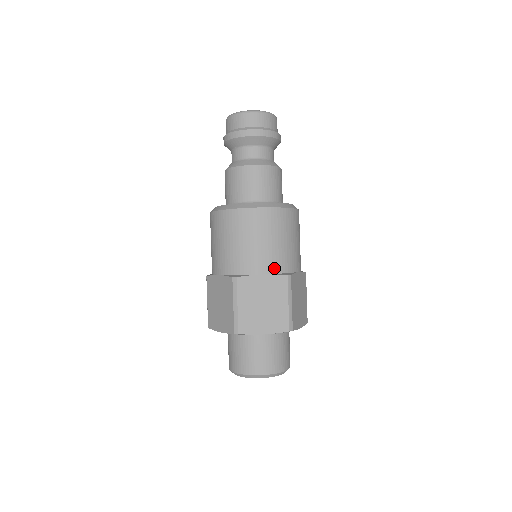
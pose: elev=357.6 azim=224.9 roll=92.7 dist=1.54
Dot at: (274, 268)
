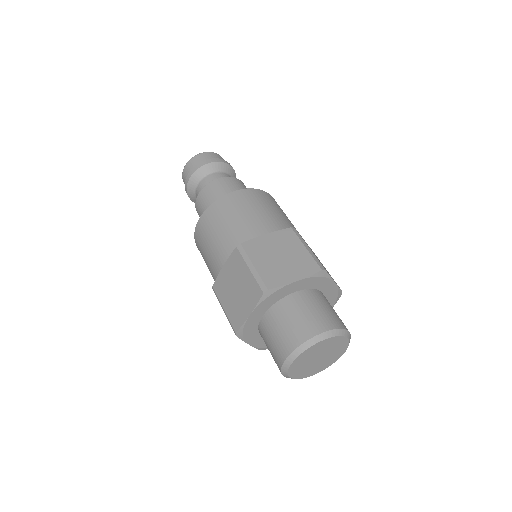
Dot at: occluded
